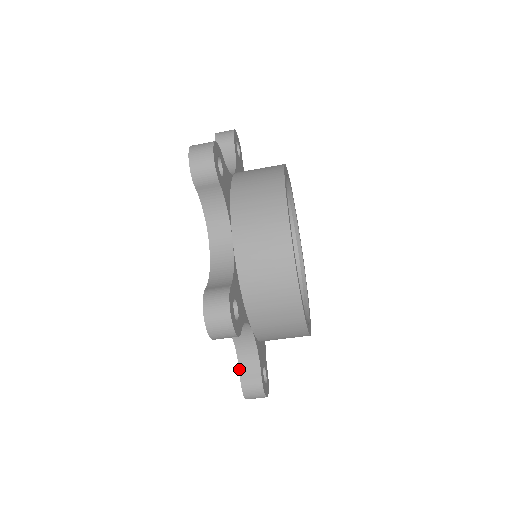
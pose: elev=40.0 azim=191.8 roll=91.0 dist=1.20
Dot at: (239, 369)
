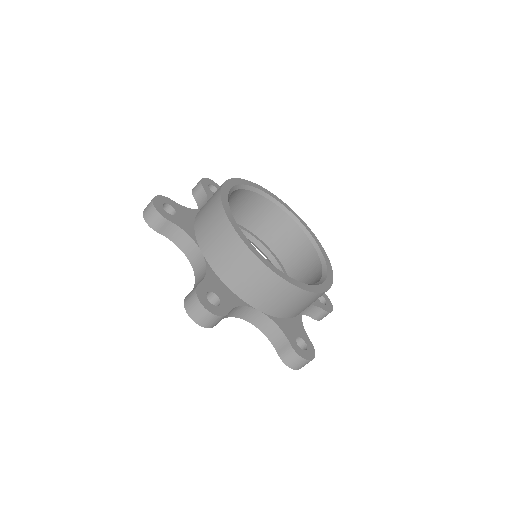
Dot at: occluded
